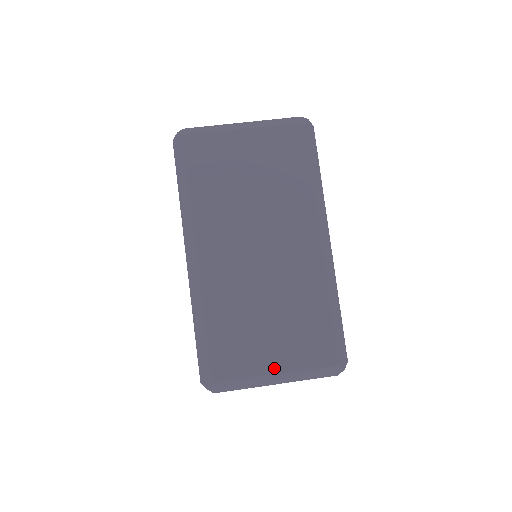
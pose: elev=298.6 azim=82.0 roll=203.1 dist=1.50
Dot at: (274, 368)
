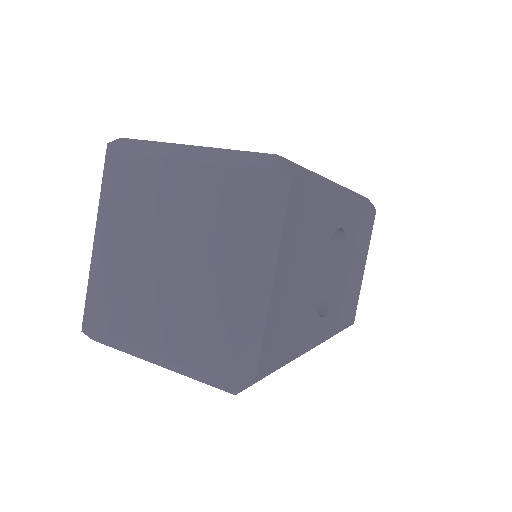
Dot at: occluded
